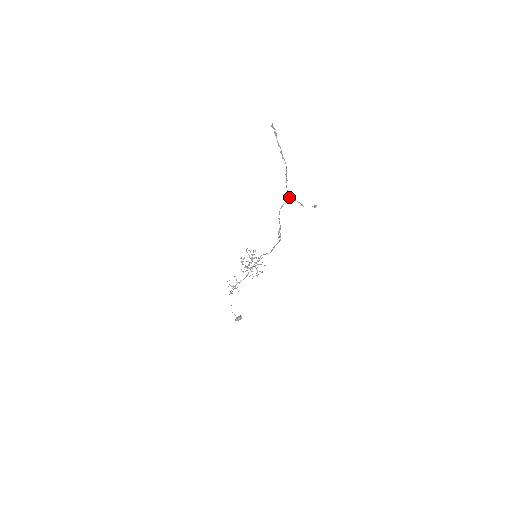
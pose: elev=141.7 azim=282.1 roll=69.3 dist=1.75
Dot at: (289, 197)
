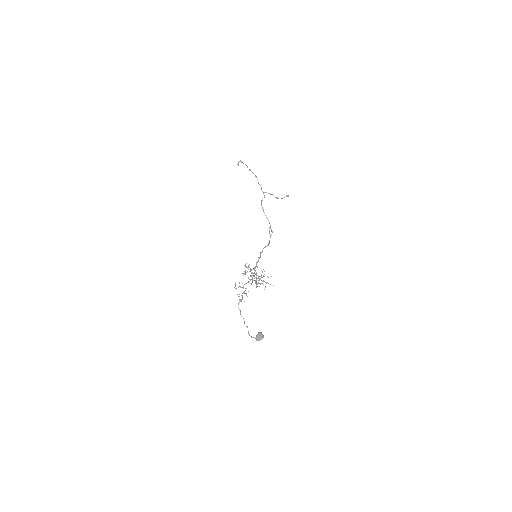
Dot at: (264, 192)
